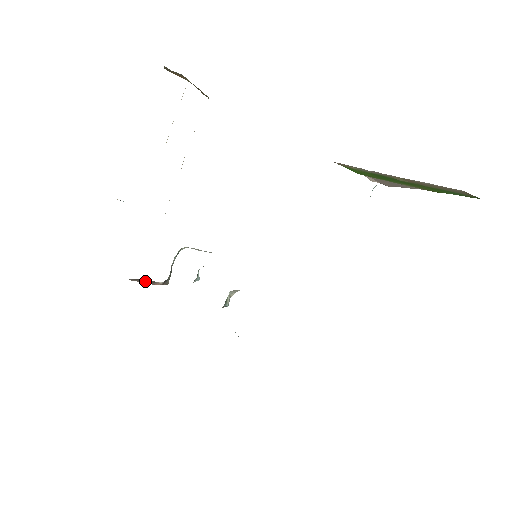
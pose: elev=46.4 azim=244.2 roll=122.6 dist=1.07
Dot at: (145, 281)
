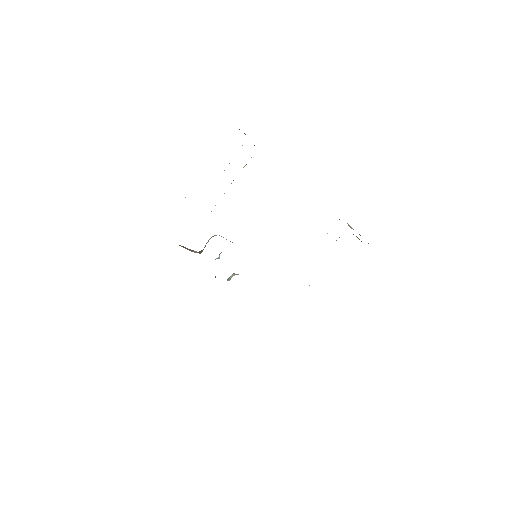
Dot at: (188, 249)
